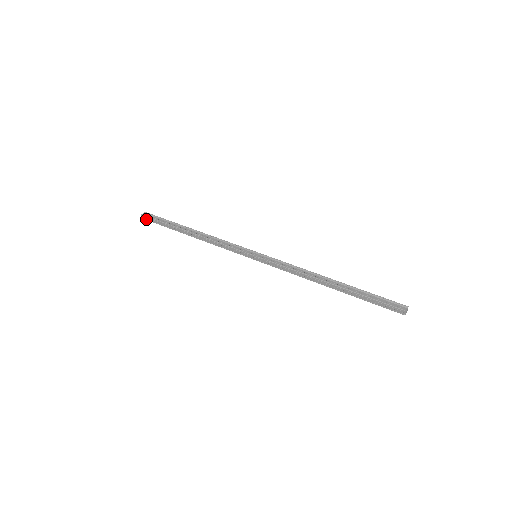
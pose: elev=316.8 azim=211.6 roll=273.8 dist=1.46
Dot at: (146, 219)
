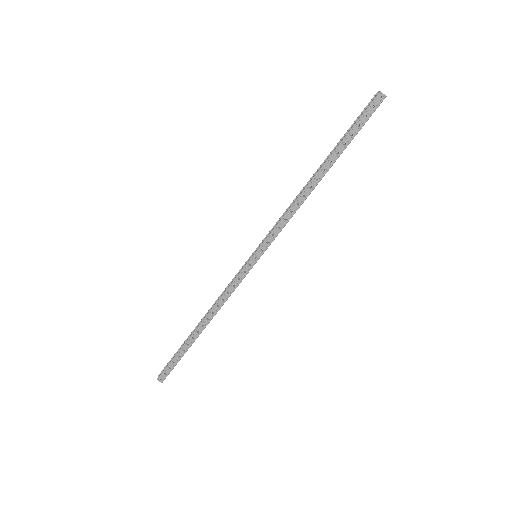
Dot at: (164, 377)
